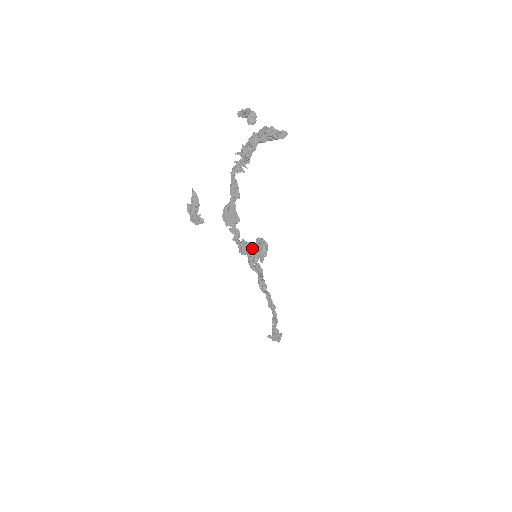
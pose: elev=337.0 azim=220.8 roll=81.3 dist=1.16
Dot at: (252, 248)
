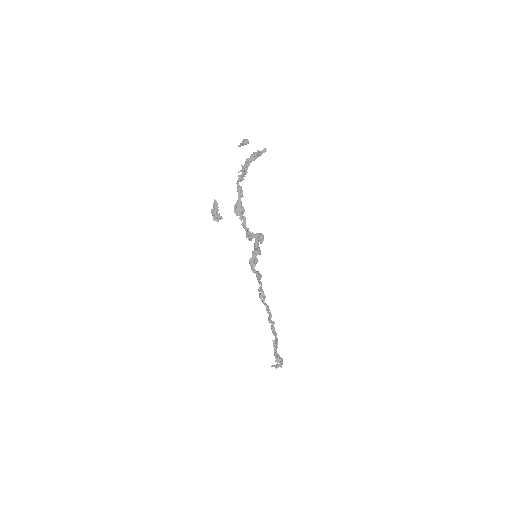
Dot at: (254, 236)
